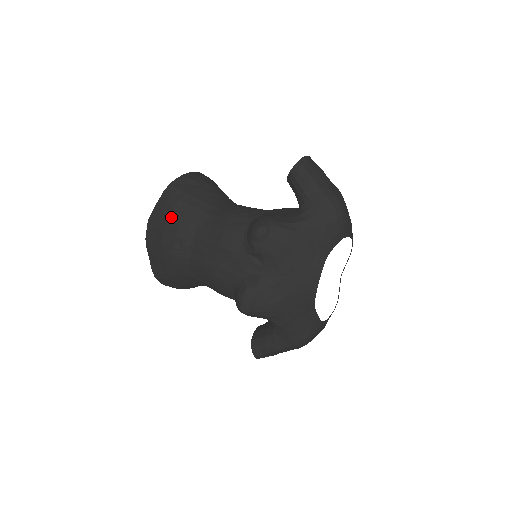
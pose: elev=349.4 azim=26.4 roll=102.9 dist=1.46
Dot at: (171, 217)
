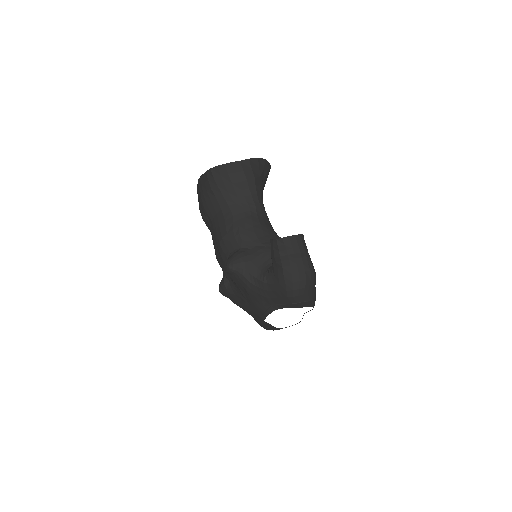
Dot at: (204, 196)
